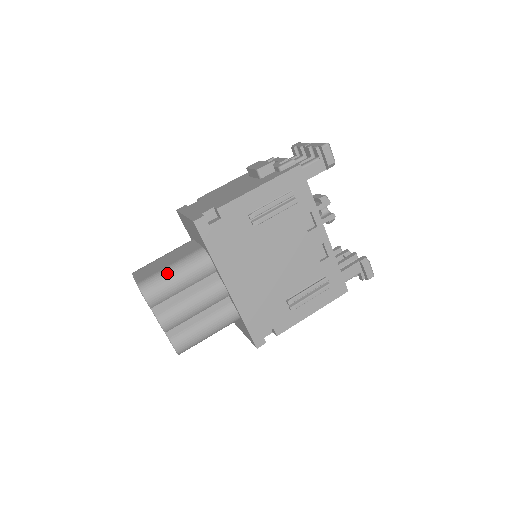
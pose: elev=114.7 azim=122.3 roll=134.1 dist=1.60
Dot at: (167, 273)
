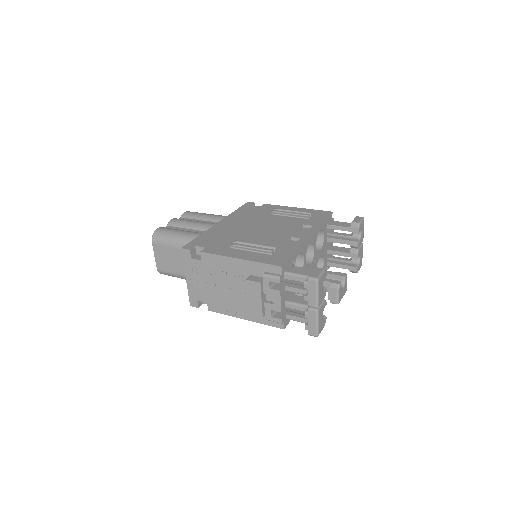
Dot at: occluded
